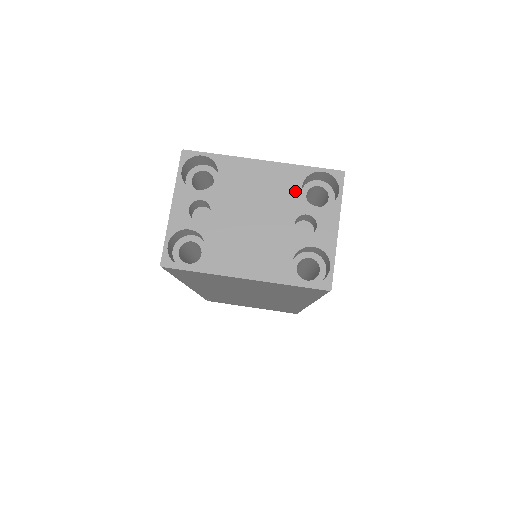
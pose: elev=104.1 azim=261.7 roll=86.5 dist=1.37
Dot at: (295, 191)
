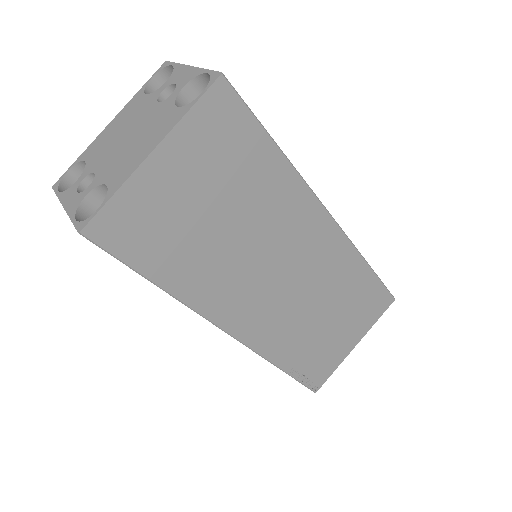
Dot at: (143, 100)
